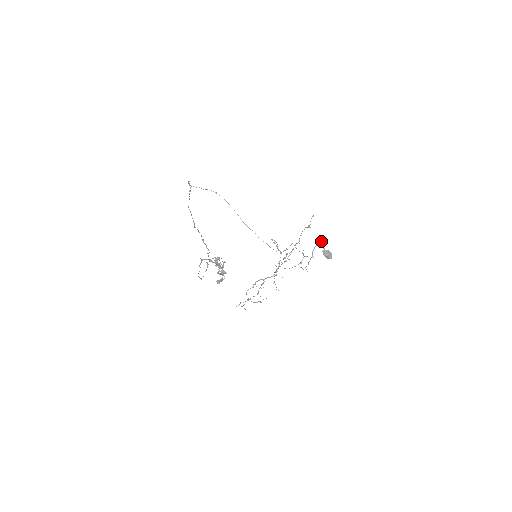
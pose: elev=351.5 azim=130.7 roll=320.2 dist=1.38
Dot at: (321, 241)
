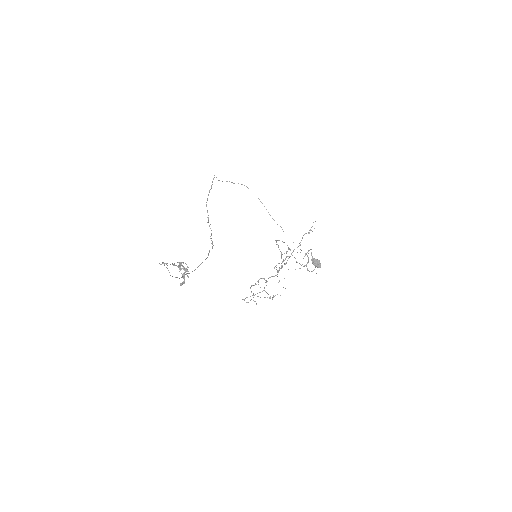
Dot at: (311, 249)
